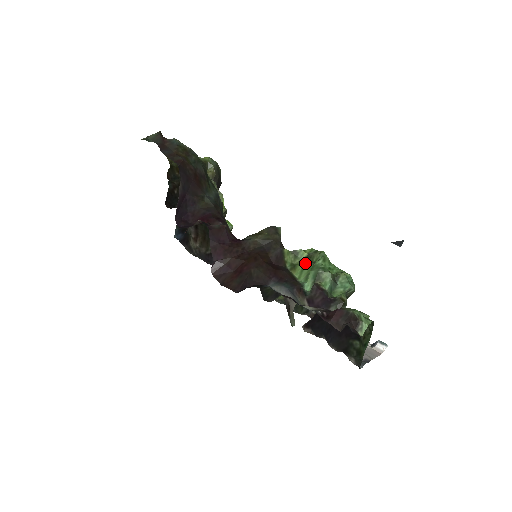
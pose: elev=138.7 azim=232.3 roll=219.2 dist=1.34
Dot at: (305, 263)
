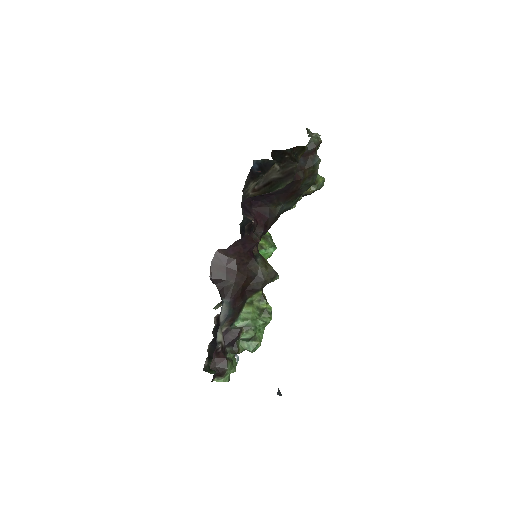
Dot at: (257, 311)
